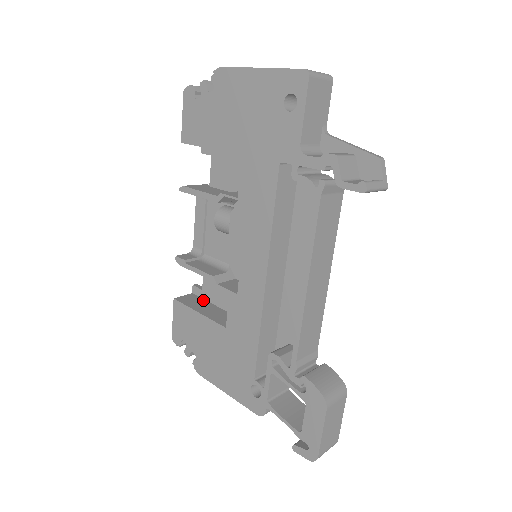
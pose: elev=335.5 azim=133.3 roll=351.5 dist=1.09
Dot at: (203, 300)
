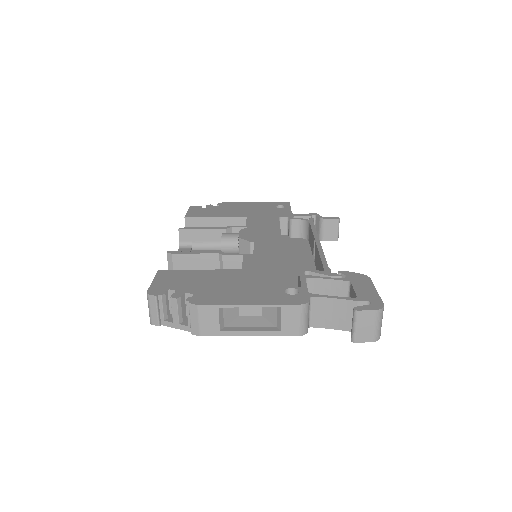
Dot at: occluded
